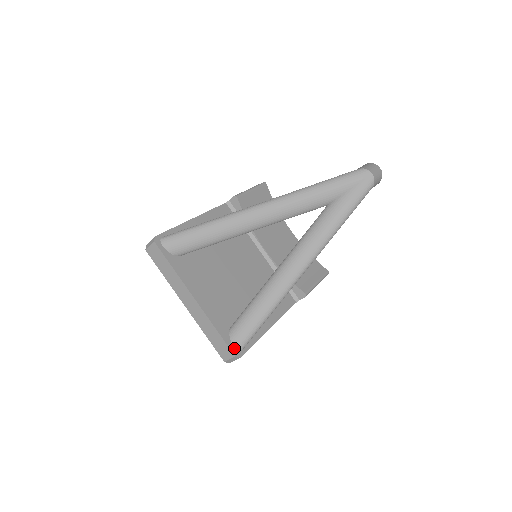
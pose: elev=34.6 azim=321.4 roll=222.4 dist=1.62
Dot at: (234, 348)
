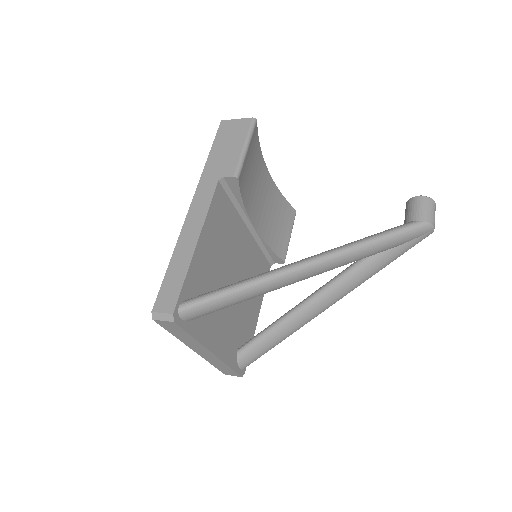
Dot at: (241, 370)
